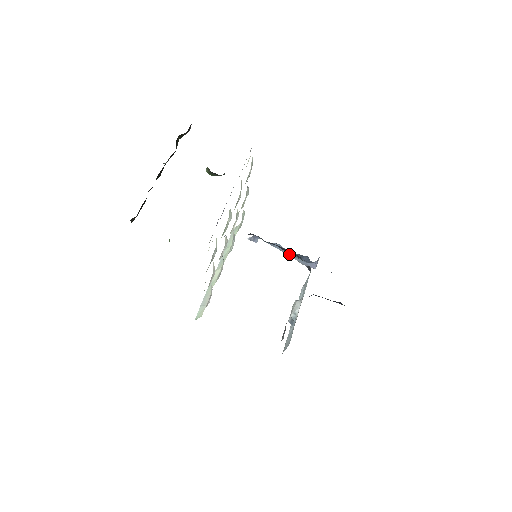
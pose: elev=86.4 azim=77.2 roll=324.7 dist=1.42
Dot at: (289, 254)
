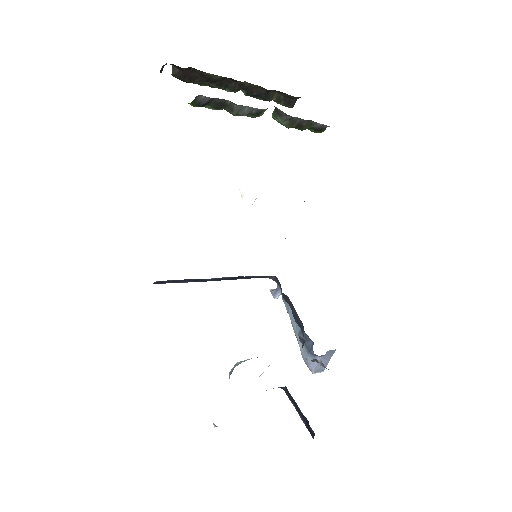
Dot at: (297, 331)
